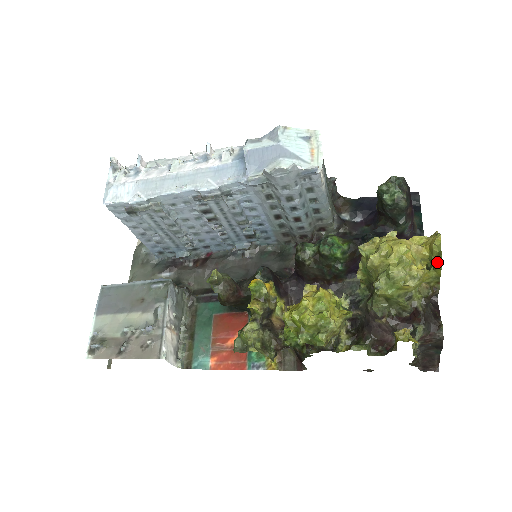
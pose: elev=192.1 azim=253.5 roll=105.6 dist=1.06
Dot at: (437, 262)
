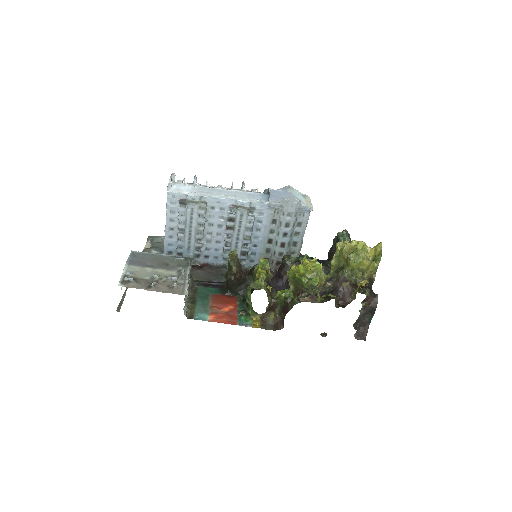
Dot at: (379, 256)
